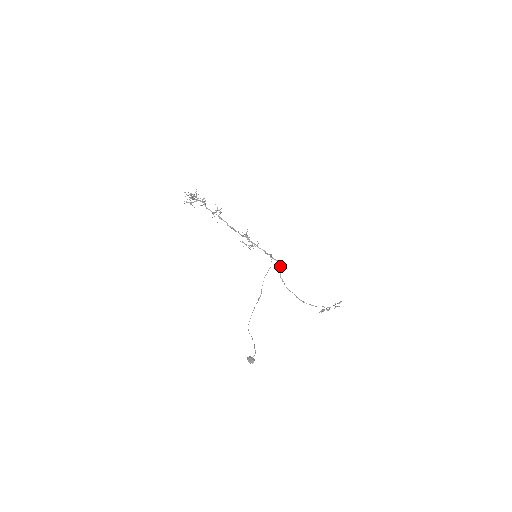
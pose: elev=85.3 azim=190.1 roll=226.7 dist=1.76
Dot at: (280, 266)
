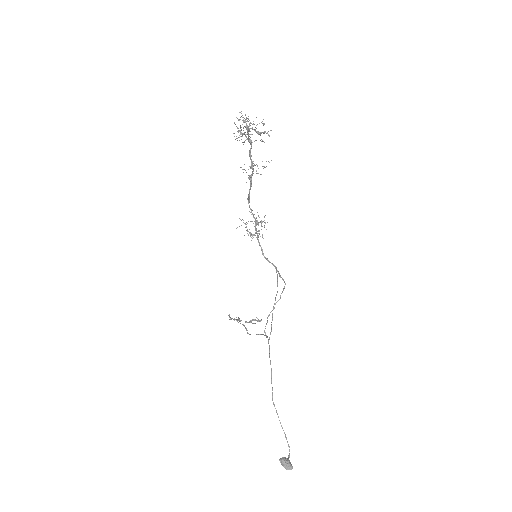
Dot at: (283, 290)
